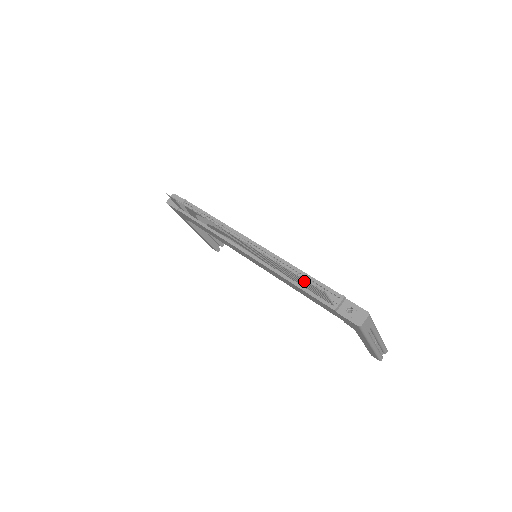
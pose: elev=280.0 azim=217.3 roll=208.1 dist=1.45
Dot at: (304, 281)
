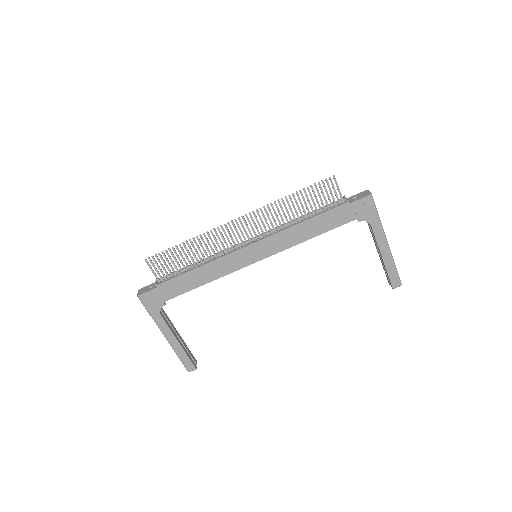
Dot at: (314, 191)
